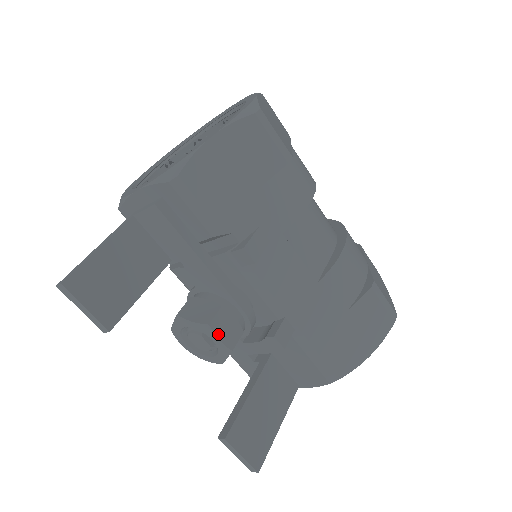
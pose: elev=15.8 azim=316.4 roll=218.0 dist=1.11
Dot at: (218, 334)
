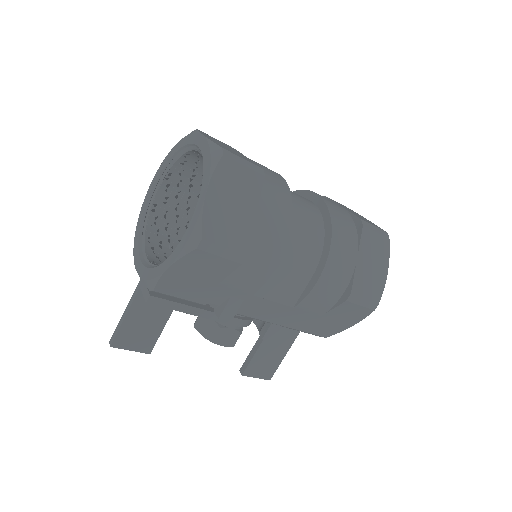
Dot at: (220, 343)
